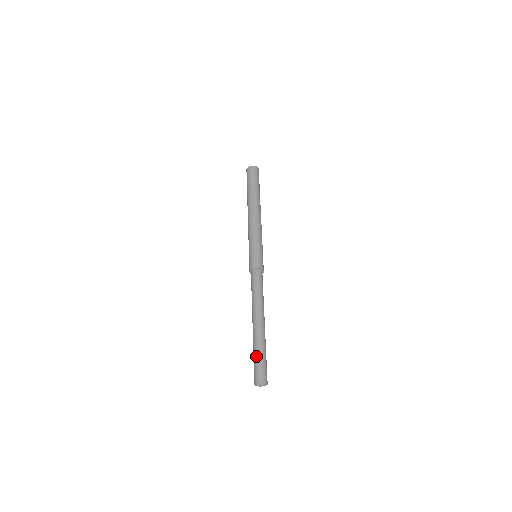
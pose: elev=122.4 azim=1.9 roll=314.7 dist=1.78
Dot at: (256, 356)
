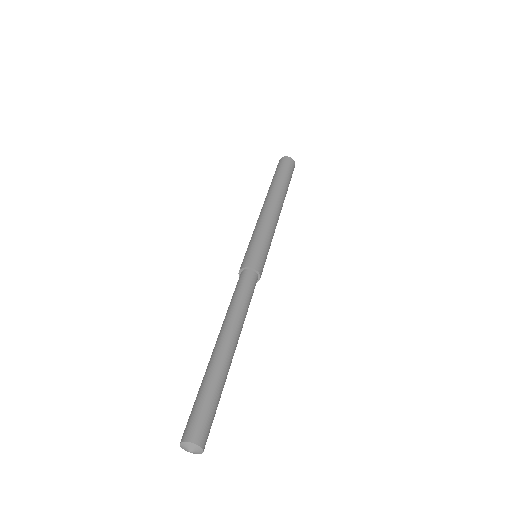
Dot at: (211, 396)
